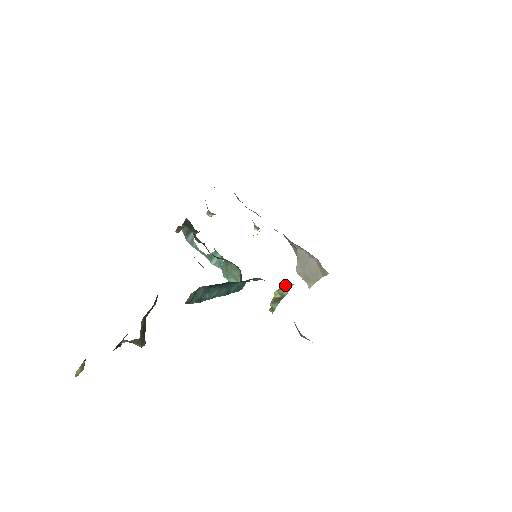
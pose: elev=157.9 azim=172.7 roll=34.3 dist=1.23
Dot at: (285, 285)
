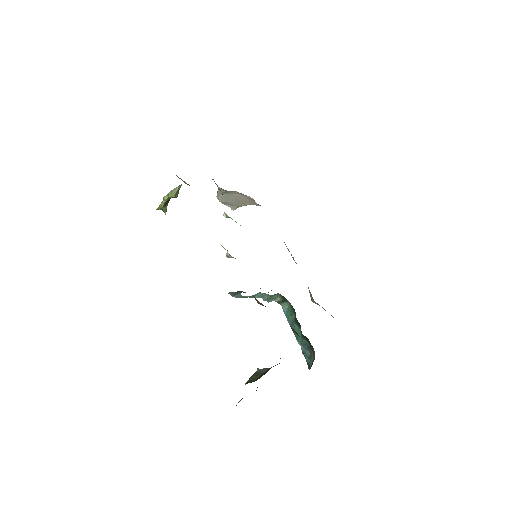
Dot at: (174, 189)
